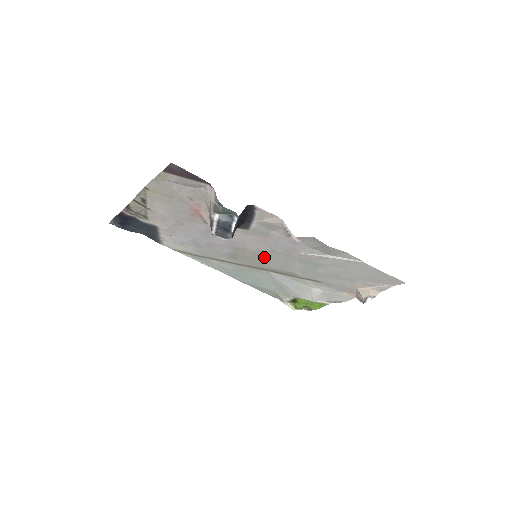
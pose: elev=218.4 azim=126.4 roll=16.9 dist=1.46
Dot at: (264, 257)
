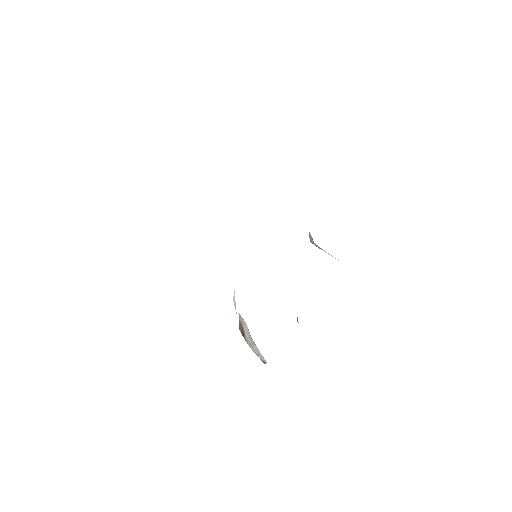
Dot at: occluded
